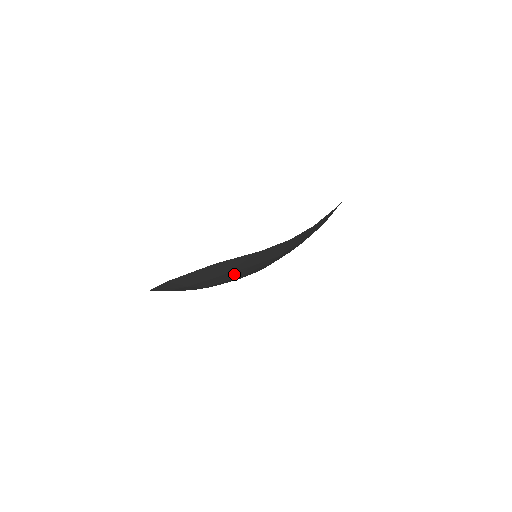
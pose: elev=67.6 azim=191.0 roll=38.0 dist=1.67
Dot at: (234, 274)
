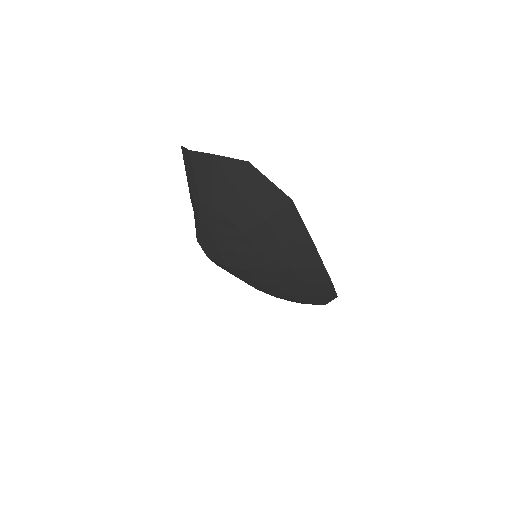
Dot at: (262, 235)
